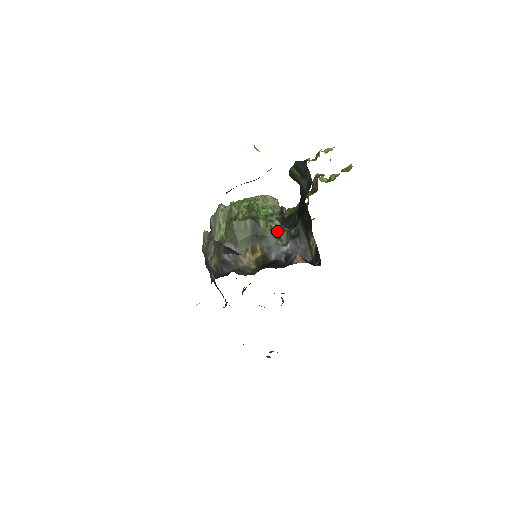
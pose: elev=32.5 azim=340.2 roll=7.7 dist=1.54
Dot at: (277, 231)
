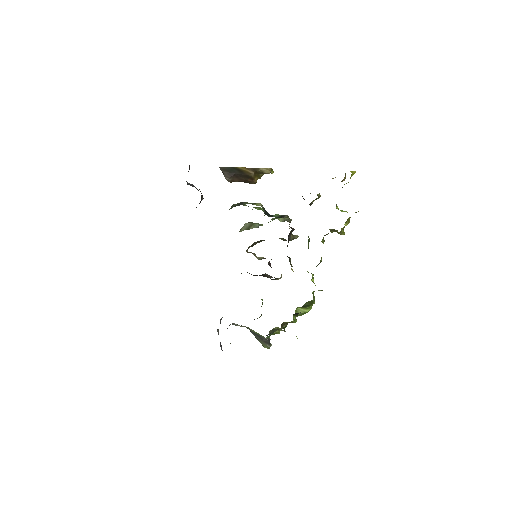
Dot at: (252, 204)
